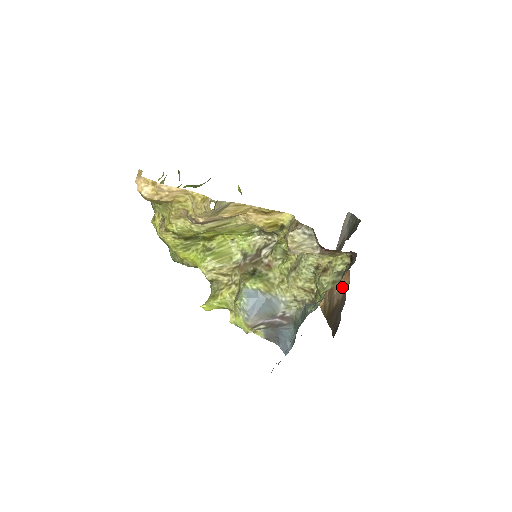
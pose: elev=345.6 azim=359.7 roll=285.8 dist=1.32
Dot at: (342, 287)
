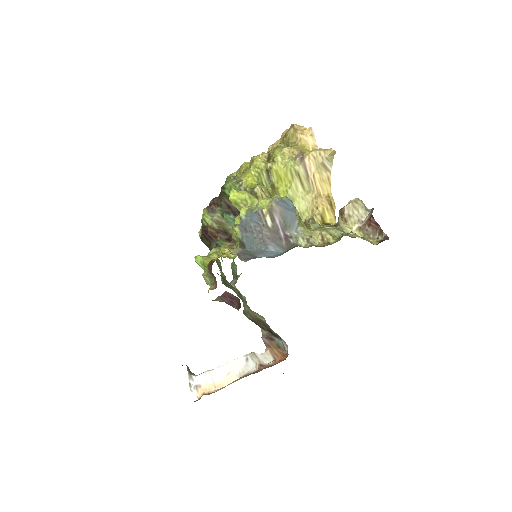
Dot at: occluded
